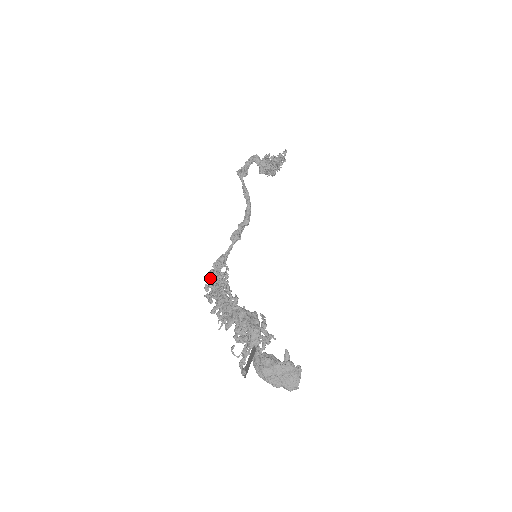
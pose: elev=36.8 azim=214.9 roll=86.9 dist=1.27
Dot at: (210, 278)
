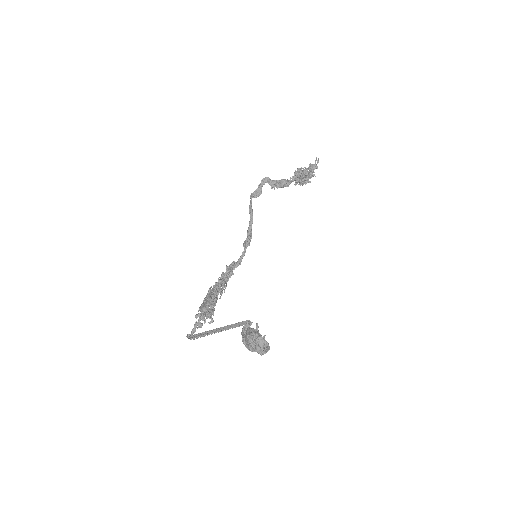
Dot at: occluded
